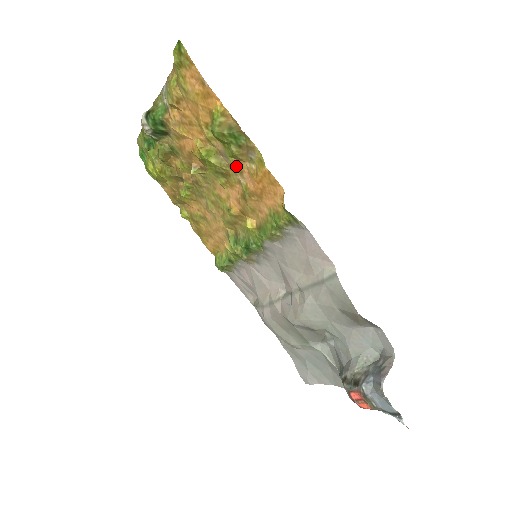
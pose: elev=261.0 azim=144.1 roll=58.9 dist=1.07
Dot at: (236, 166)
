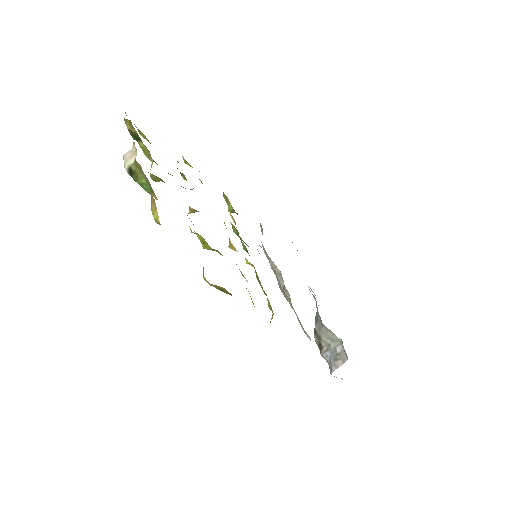
Dot at: occluded
